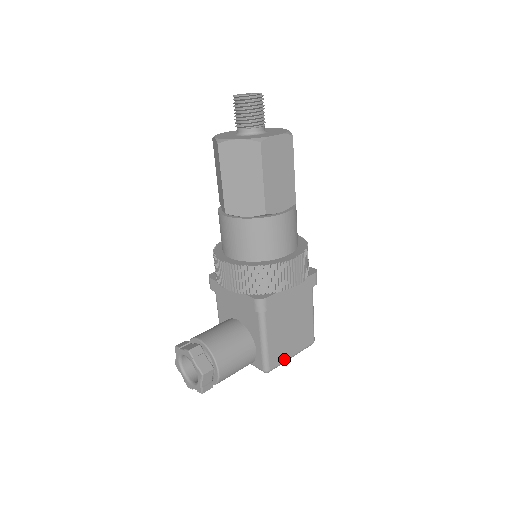
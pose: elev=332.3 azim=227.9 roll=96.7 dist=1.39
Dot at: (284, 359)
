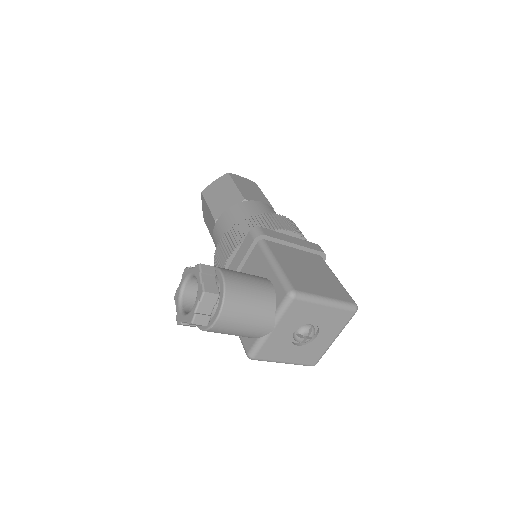
Dot at: (314, 293)
